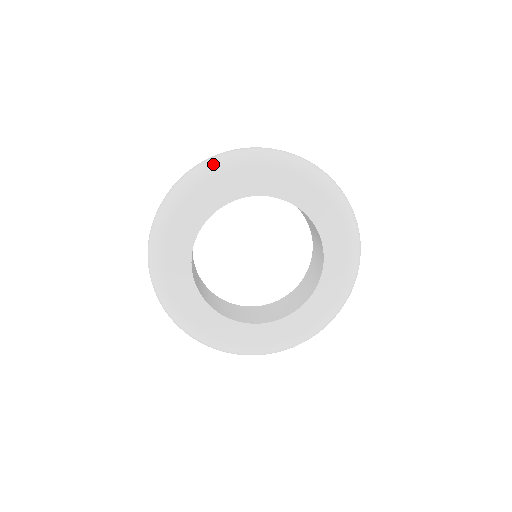
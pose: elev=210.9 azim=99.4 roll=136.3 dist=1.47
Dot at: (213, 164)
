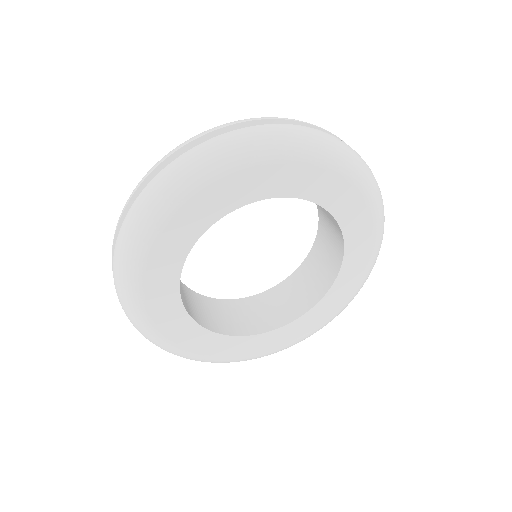
Dot at: (223, 153)
